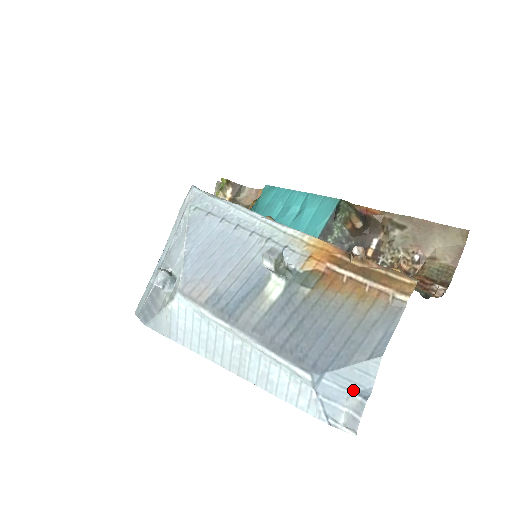
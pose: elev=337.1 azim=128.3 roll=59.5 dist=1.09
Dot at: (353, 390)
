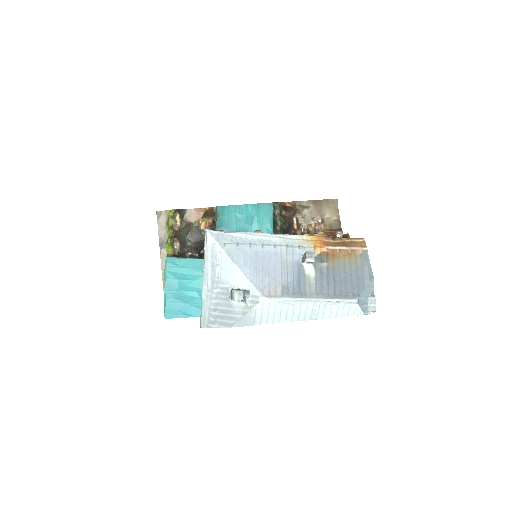
Dot at: (369, 296)
